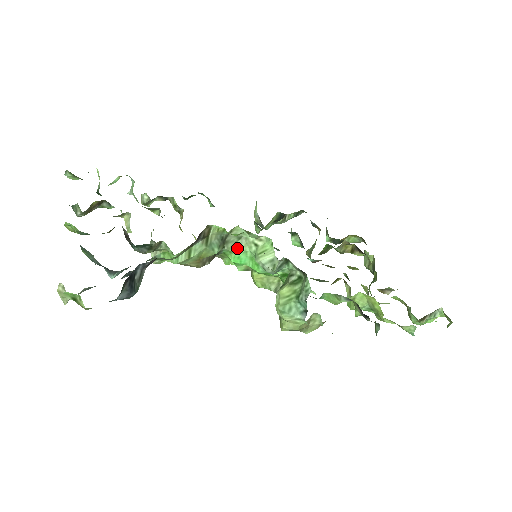
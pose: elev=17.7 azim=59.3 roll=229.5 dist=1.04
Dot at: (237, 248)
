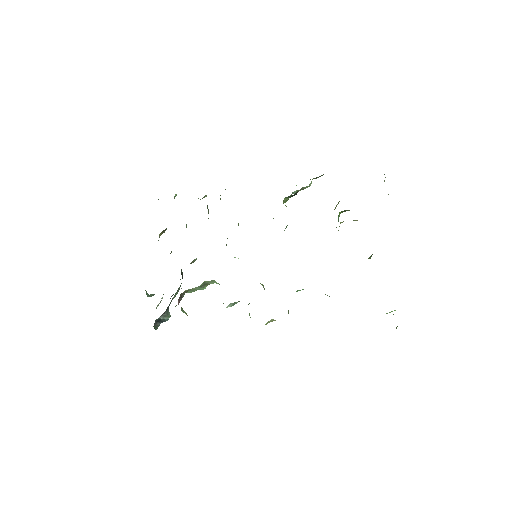
Dot at: (217, 283)
